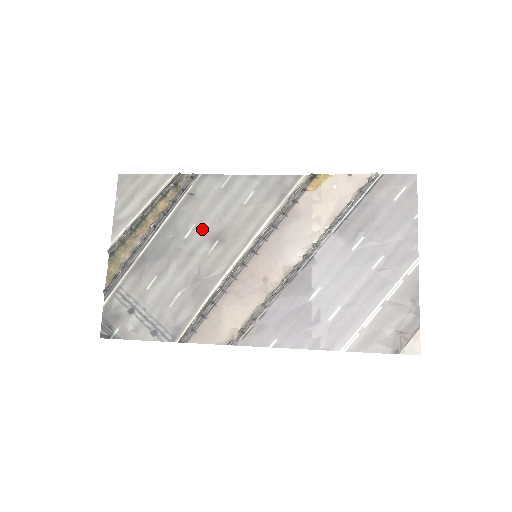
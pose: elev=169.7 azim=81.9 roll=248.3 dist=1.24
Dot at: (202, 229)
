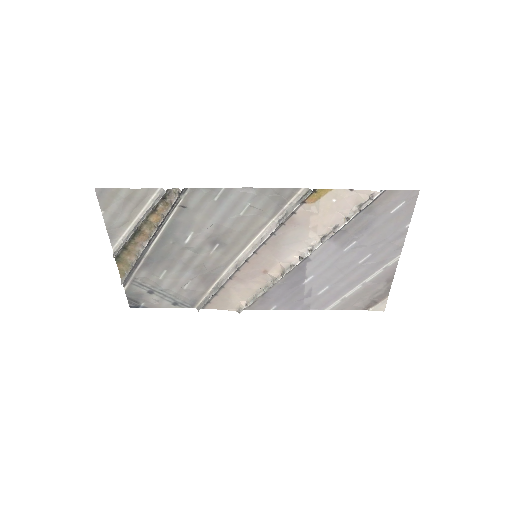
Dot at: (201, 236)
